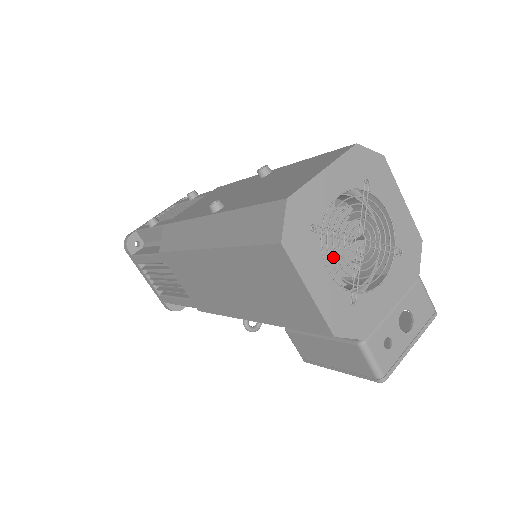
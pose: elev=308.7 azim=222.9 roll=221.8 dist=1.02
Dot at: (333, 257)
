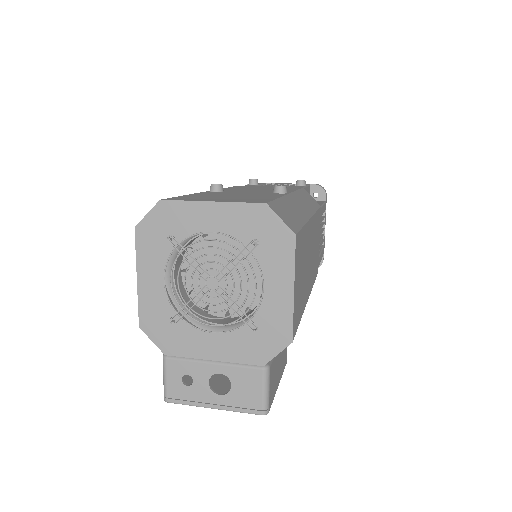
Dot at: (232, 289)
